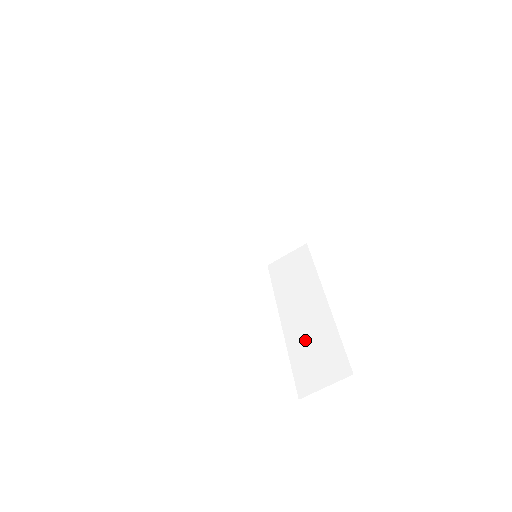
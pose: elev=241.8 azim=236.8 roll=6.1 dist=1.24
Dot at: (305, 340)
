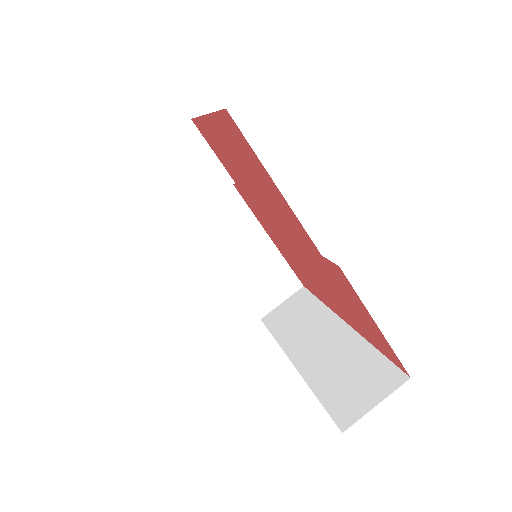
Dot at: (330, 367)
